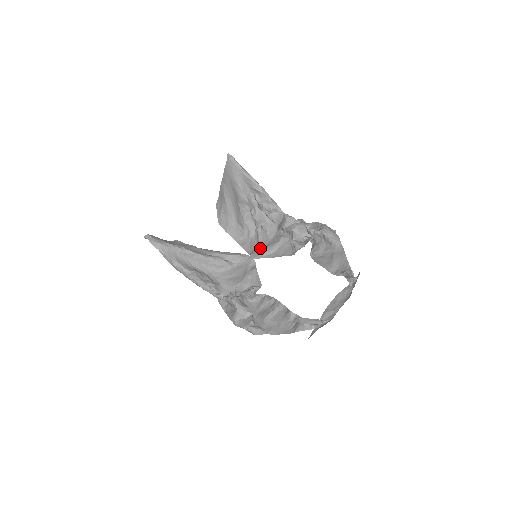
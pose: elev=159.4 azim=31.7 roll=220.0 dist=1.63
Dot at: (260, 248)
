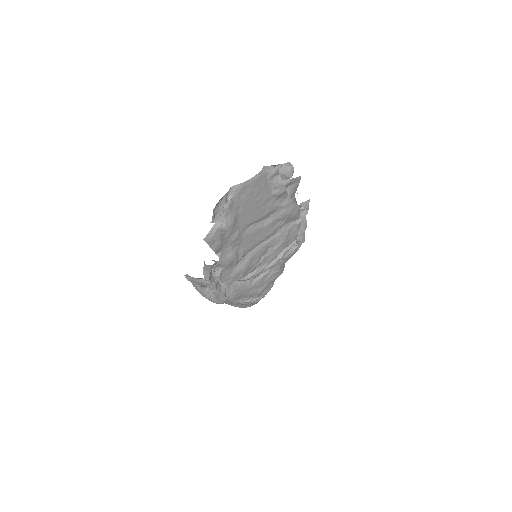
Dot at: occluded
